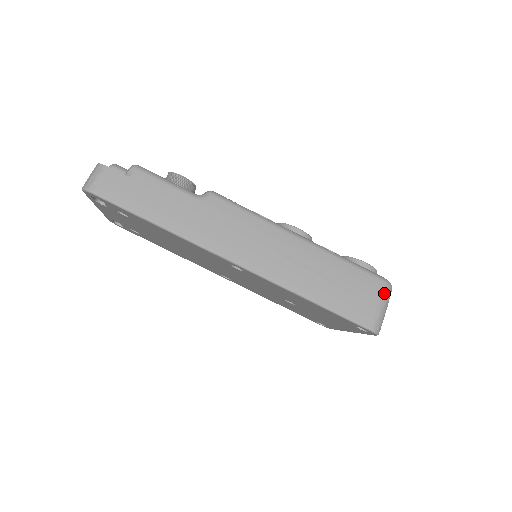
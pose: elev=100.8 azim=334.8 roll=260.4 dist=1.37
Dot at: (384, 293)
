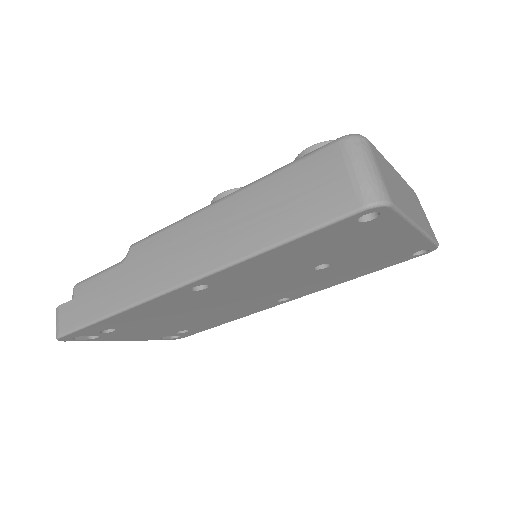
Dot at: (347, 153)
